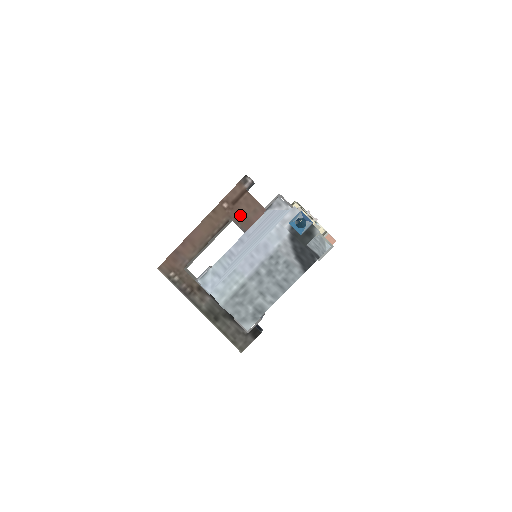
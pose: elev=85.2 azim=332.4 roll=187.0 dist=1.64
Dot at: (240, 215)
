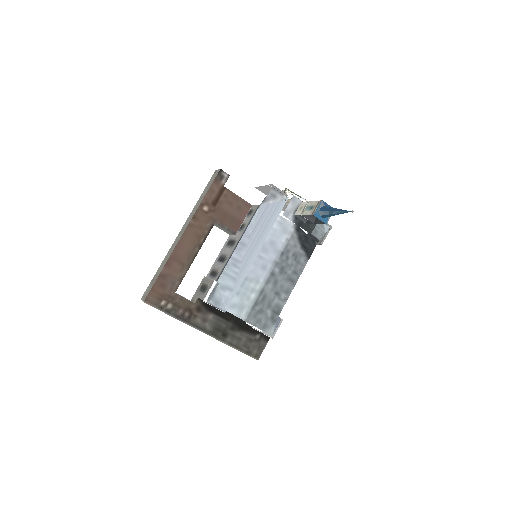
Dot at: (224, 216)
